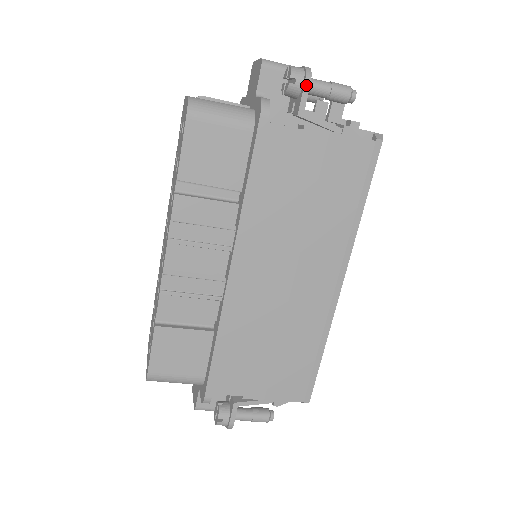
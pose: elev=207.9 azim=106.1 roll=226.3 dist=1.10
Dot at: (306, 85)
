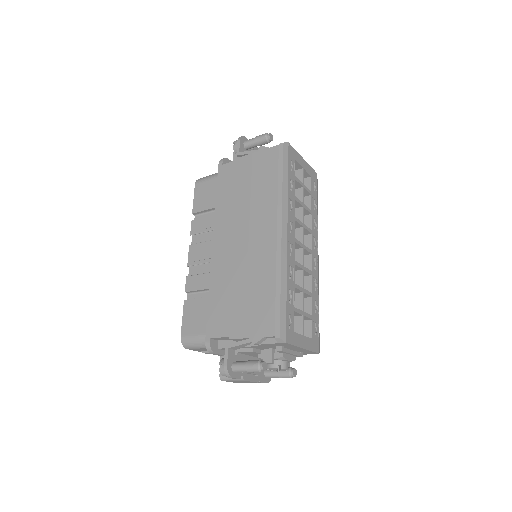
Dot at: (238, 141)
